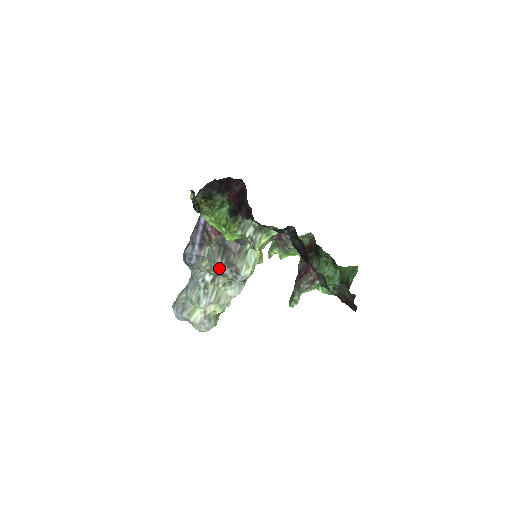
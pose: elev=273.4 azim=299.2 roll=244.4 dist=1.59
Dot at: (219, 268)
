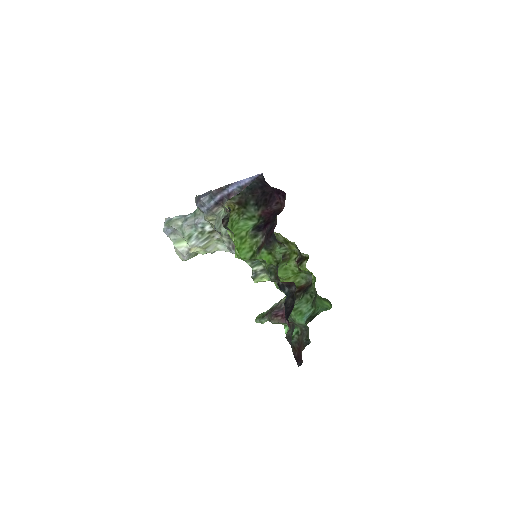
Dot at: (221, 233)
